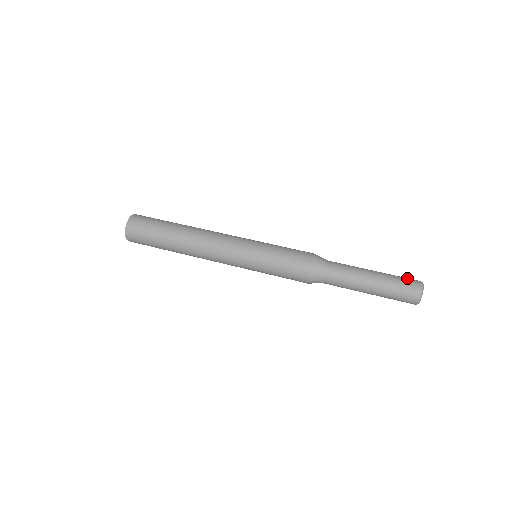
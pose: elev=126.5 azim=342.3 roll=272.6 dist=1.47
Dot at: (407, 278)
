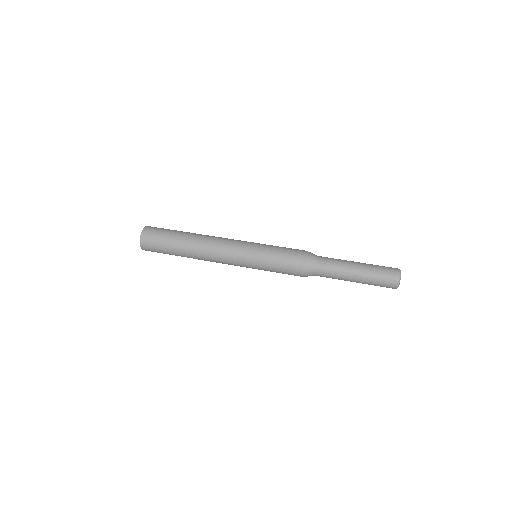
Dot at: occluded
